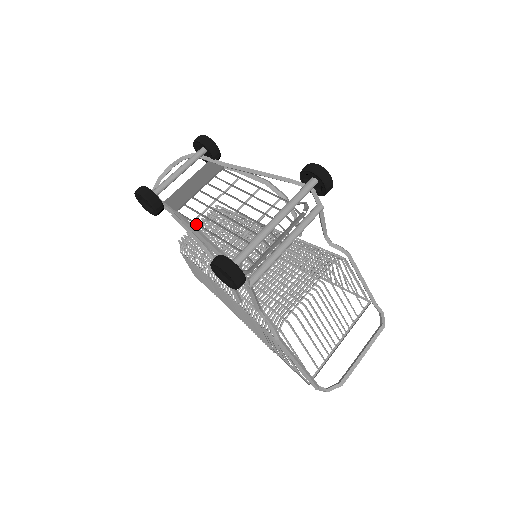
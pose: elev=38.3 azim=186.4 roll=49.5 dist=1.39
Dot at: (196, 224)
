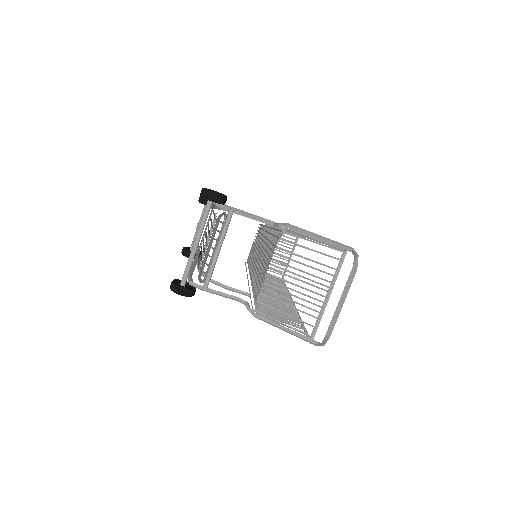
Dot at: occluded
